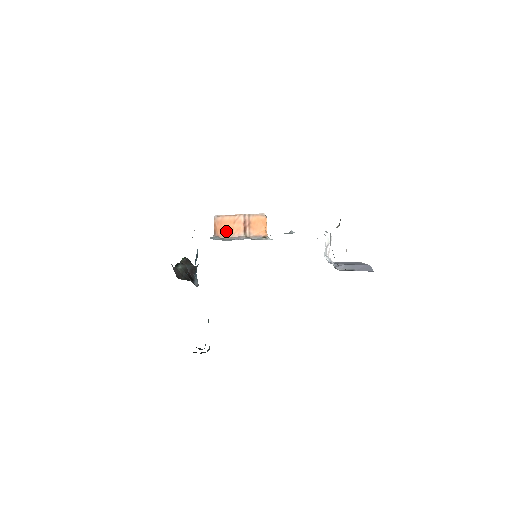
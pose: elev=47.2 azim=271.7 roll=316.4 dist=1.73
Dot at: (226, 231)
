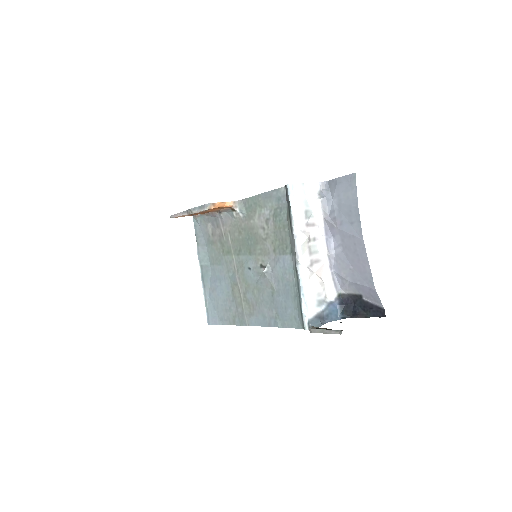
Dot at: occluded
